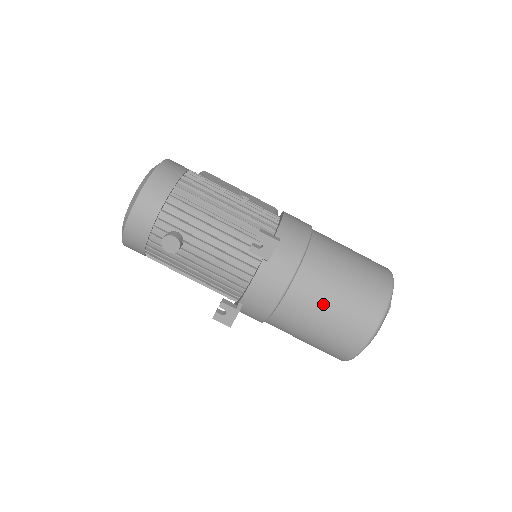
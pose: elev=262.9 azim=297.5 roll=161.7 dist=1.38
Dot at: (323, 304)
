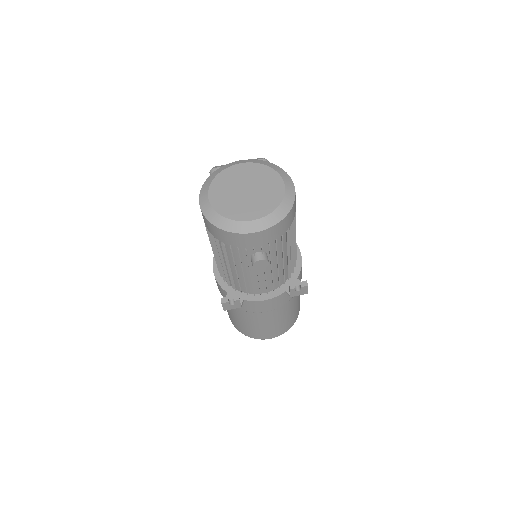
Dot at: (279, 319)
